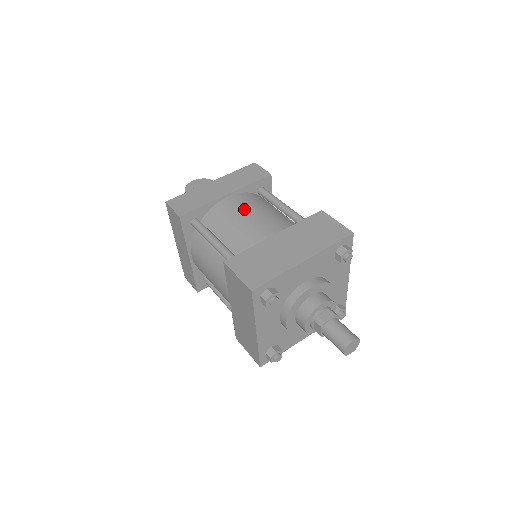
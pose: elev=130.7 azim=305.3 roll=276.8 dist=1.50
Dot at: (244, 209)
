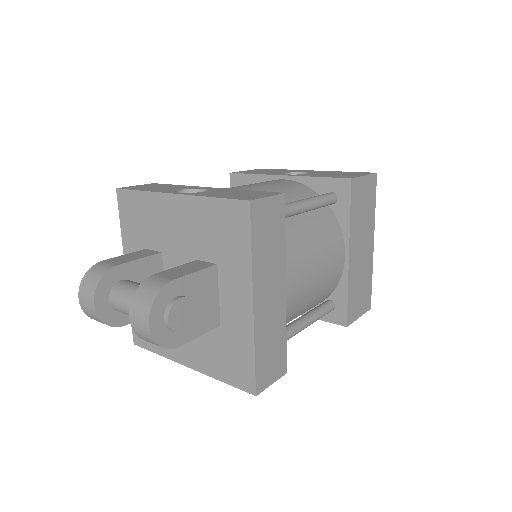
Dot at: (307, 273)
